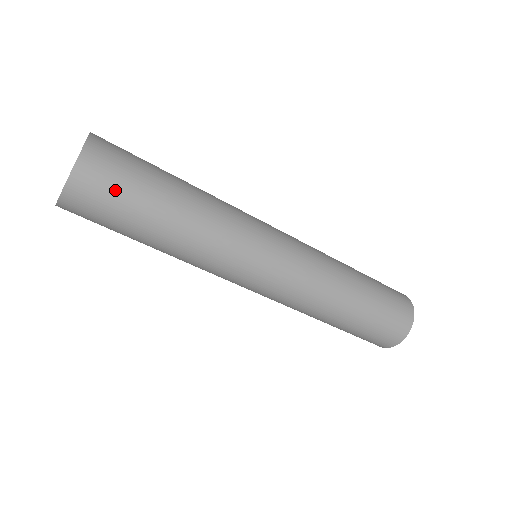
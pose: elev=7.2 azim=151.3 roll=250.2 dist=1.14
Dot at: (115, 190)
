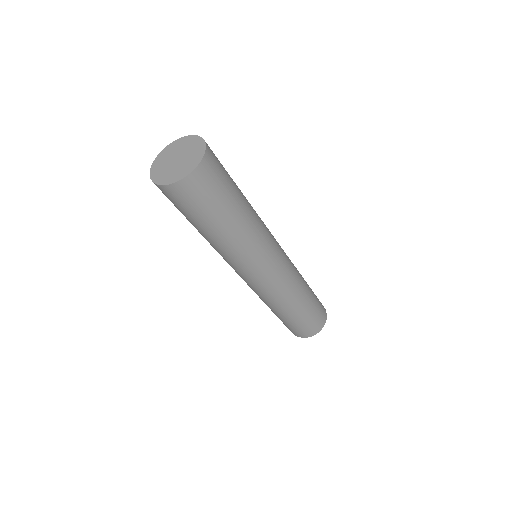
Dot at: (222, 174)
